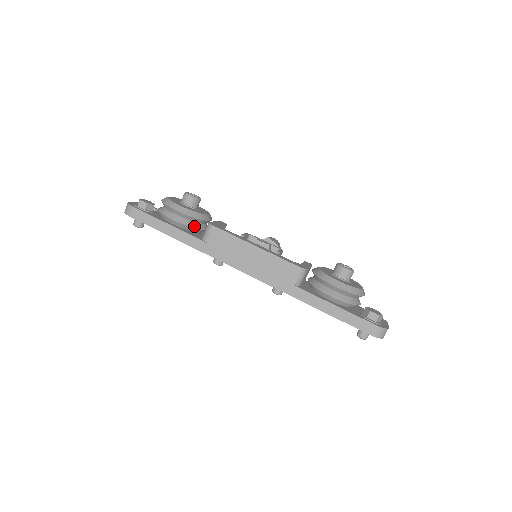
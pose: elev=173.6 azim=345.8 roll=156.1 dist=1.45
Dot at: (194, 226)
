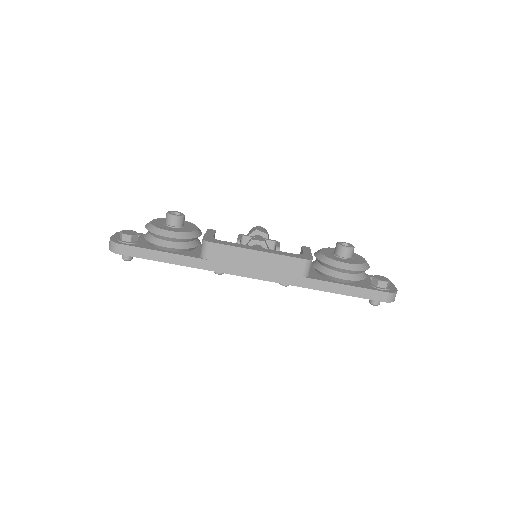
Dot at: (189, 246)
